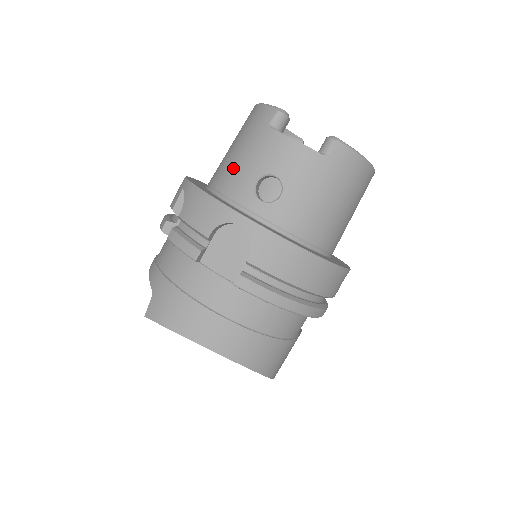
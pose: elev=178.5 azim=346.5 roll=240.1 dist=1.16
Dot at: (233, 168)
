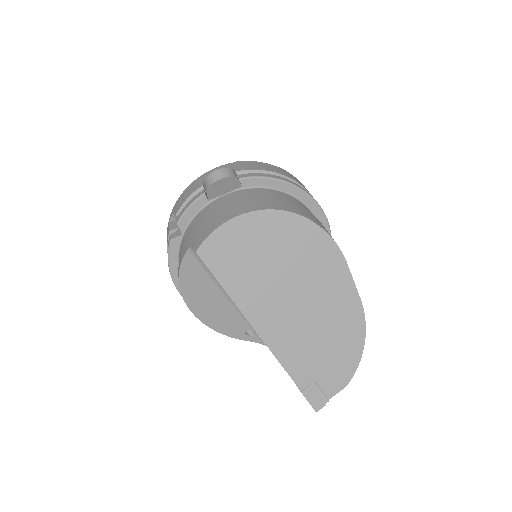
Dot at: occluded
